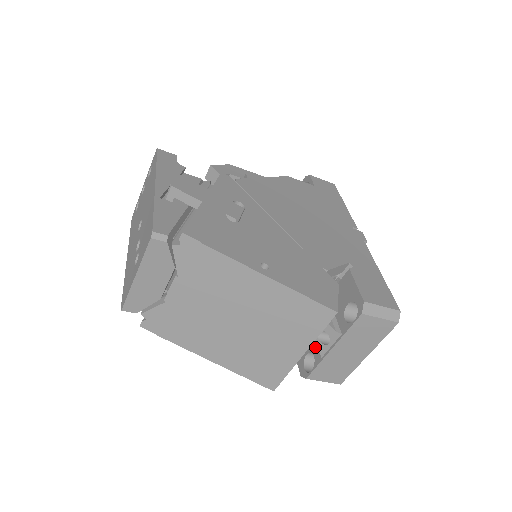
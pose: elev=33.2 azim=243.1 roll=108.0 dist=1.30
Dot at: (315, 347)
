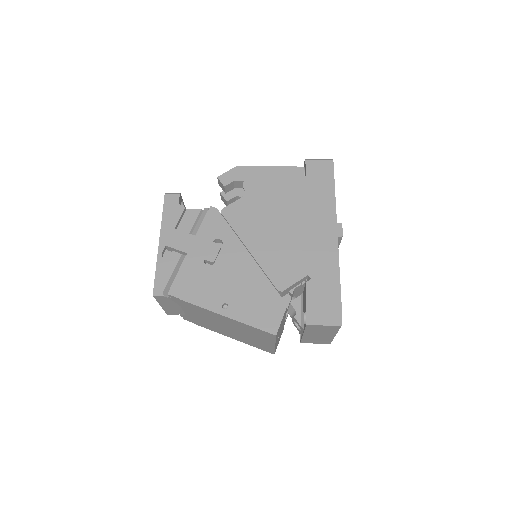
Dot at: (297, 329)
